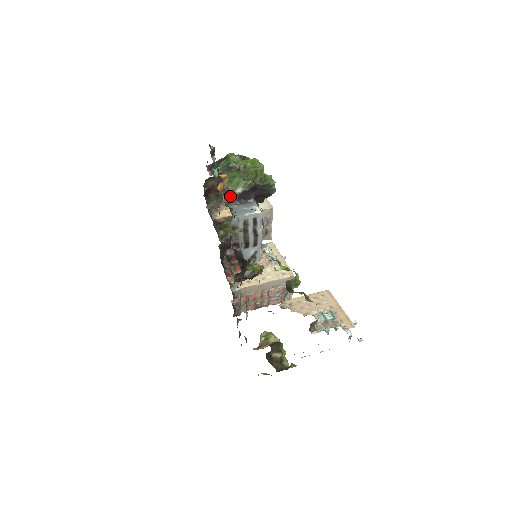
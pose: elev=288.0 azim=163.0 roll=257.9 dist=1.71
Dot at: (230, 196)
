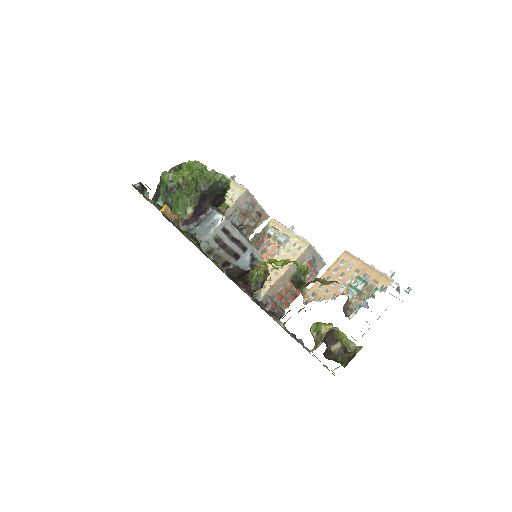
Dot at: (186, 222)
